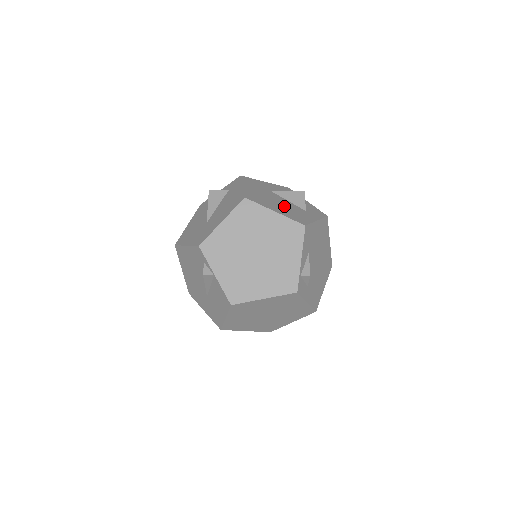
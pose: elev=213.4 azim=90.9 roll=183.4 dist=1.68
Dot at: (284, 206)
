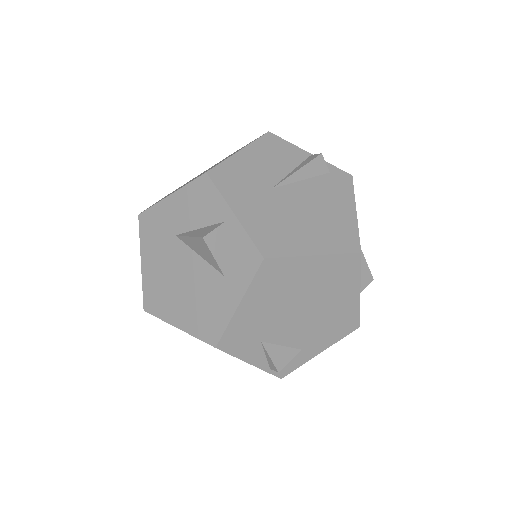
Dot at: (191, 290)
